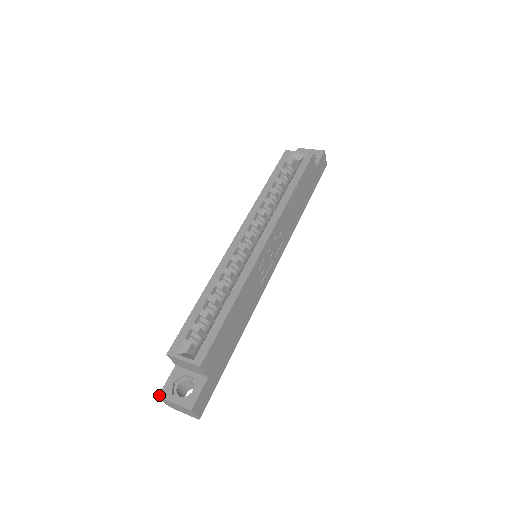
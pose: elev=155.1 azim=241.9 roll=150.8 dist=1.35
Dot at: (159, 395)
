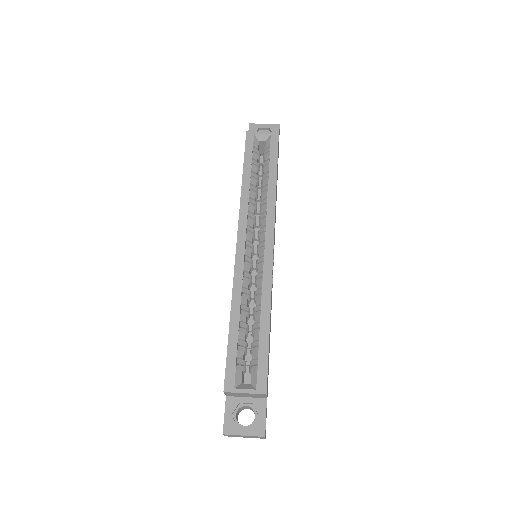
Dot at: (223, 433)
